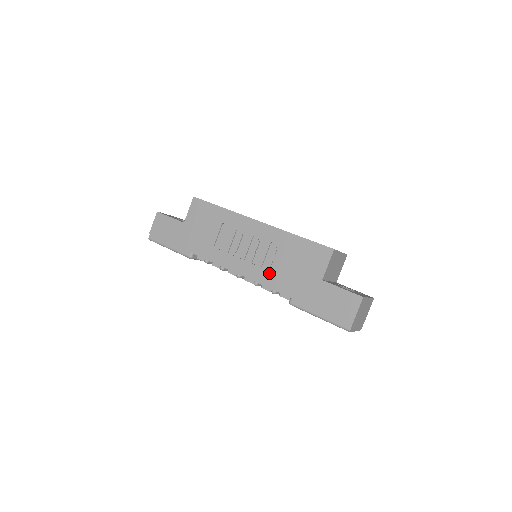
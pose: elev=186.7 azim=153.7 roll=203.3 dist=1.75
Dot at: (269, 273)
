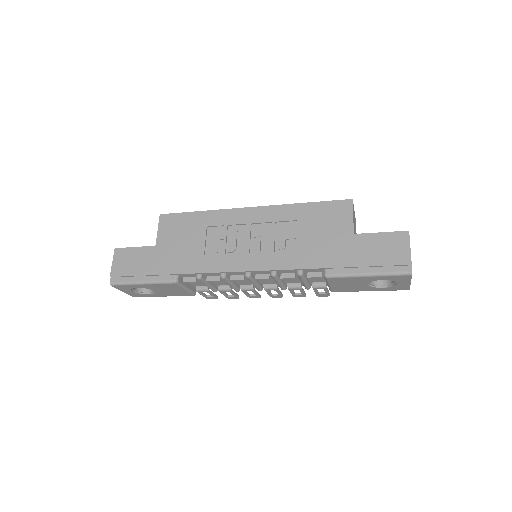
Dot at: (287, 254)
